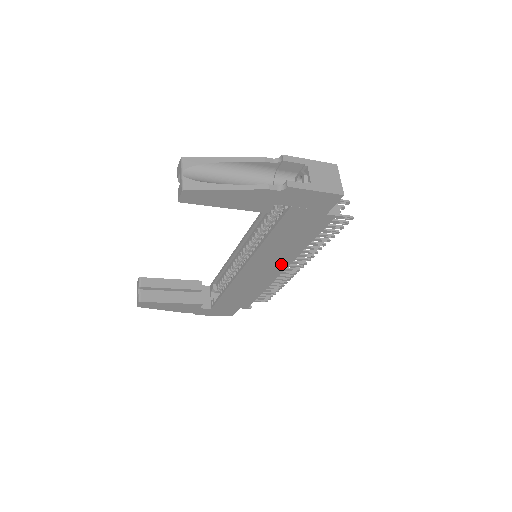
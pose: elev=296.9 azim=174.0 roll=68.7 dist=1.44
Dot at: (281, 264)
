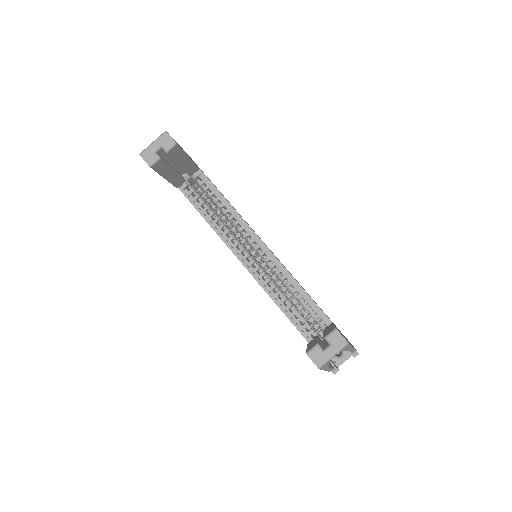
Dot at: occluded
